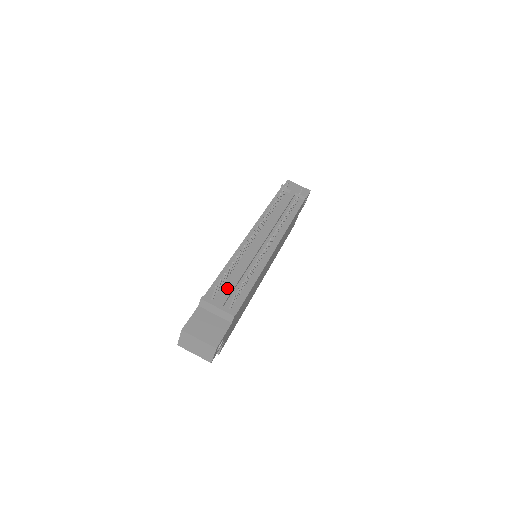
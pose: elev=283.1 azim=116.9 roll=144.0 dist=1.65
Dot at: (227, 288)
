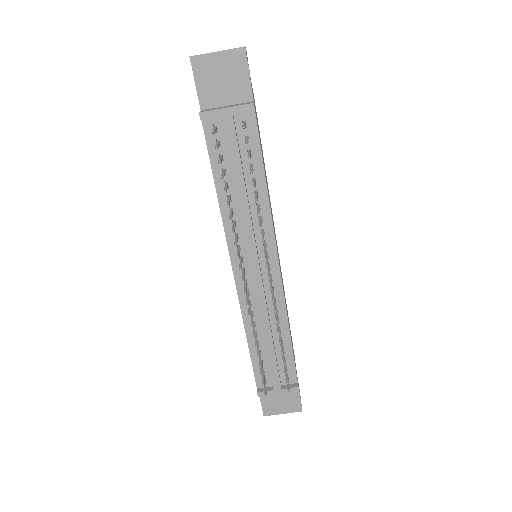
Dot at: (271, 370)
